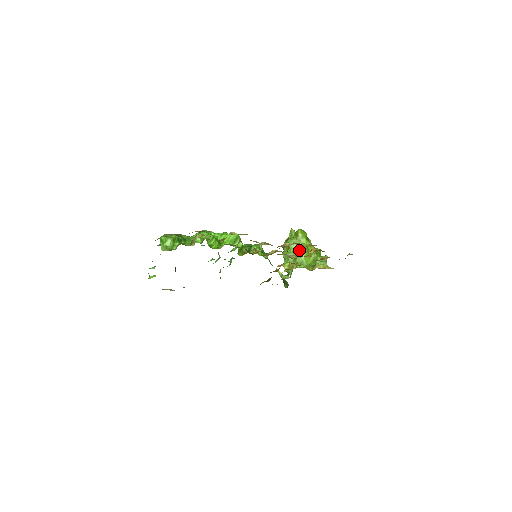
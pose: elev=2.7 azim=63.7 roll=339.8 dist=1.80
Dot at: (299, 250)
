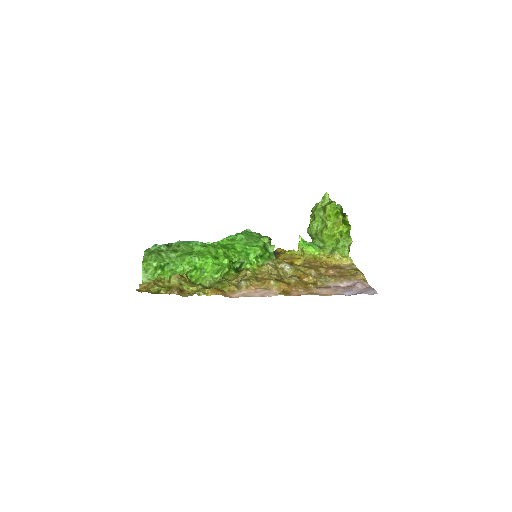
Dot at: (323, 228)
